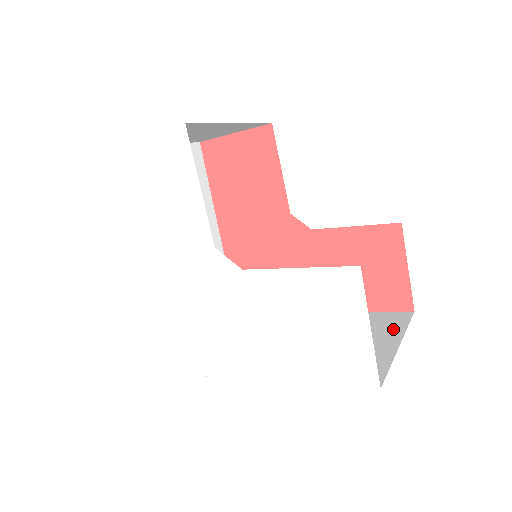
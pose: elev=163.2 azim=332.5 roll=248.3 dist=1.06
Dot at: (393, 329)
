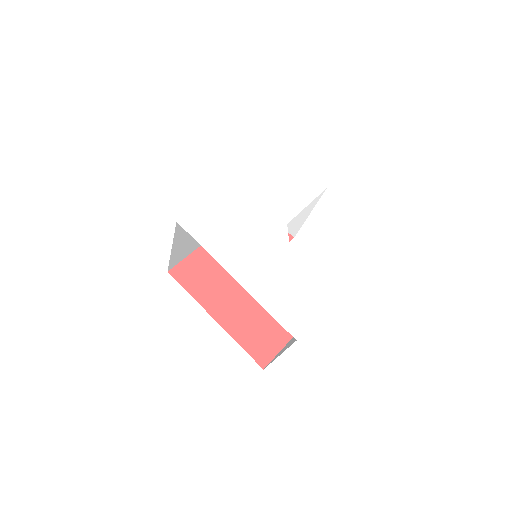
Dot at: occluded
